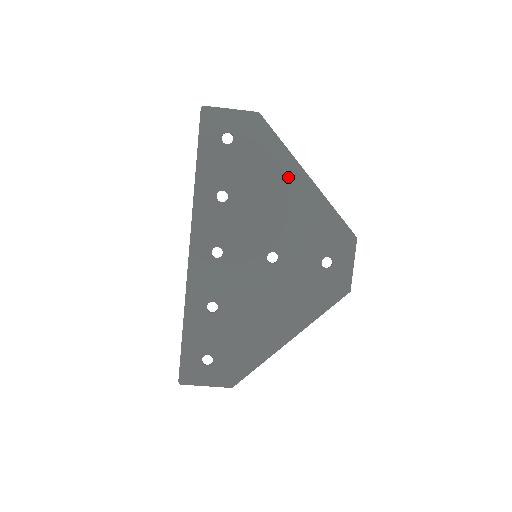
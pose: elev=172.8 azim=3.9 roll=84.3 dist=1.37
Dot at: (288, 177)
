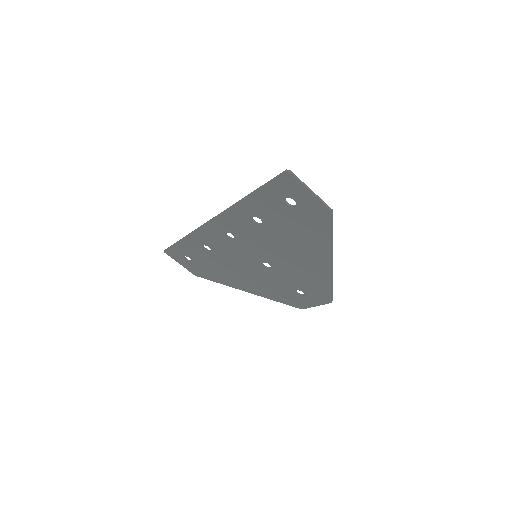
Dot at: (316, 252)
